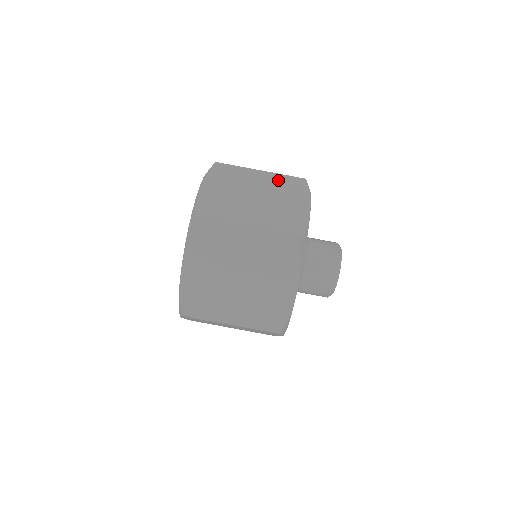
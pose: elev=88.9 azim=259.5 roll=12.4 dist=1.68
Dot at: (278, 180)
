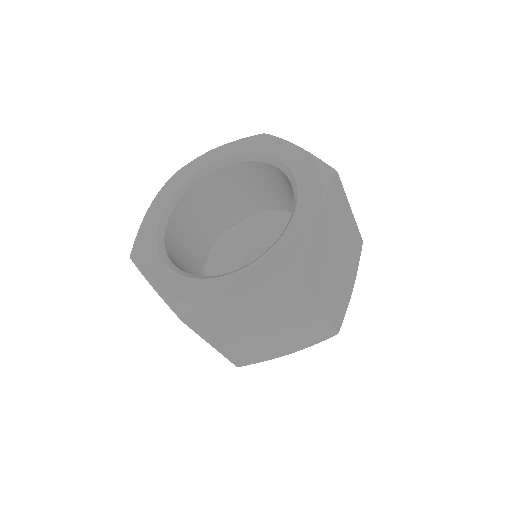
Dot at: (354, 233)
